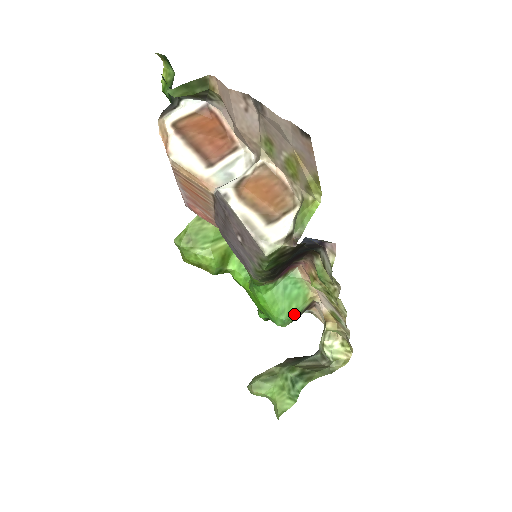
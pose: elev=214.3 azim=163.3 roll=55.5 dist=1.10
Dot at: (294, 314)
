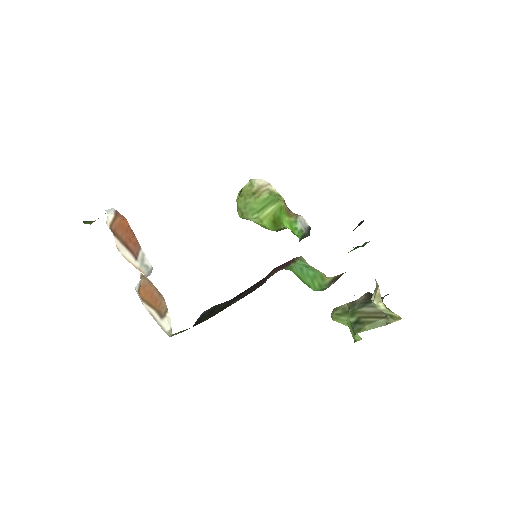
Dot at: (320, 287)
